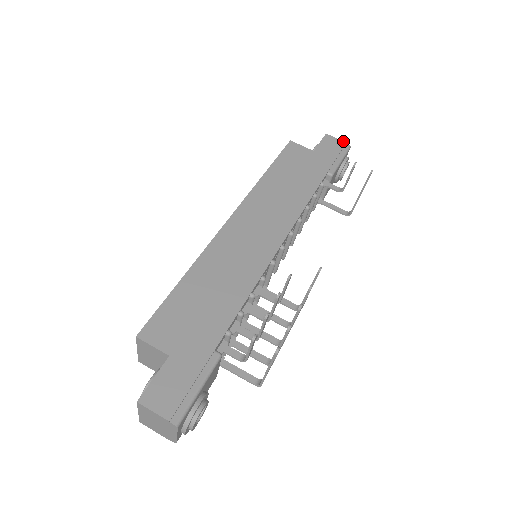
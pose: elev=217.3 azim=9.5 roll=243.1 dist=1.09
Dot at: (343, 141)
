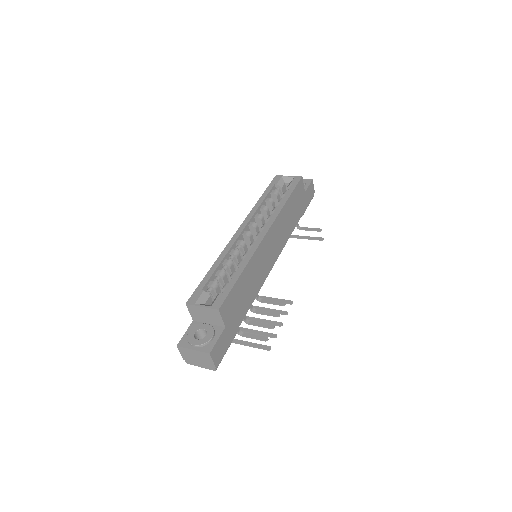
Dot at: occluded
